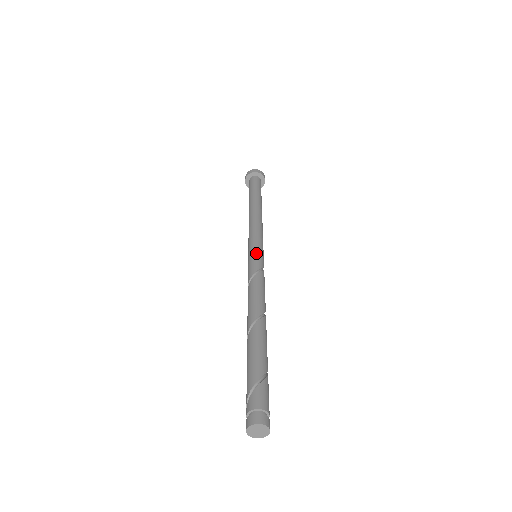
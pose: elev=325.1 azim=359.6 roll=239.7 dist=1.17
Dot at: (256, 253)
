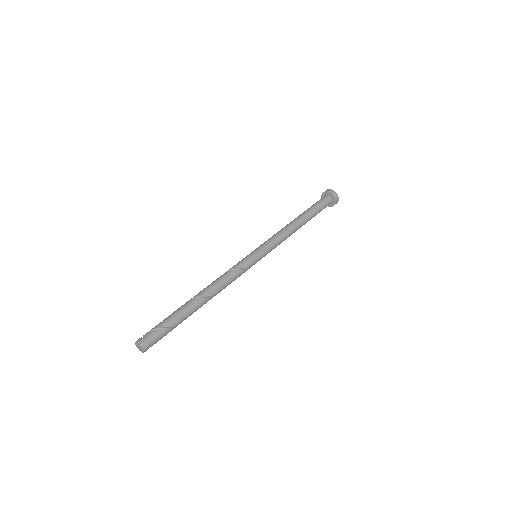
Dot at: (255, 256)
